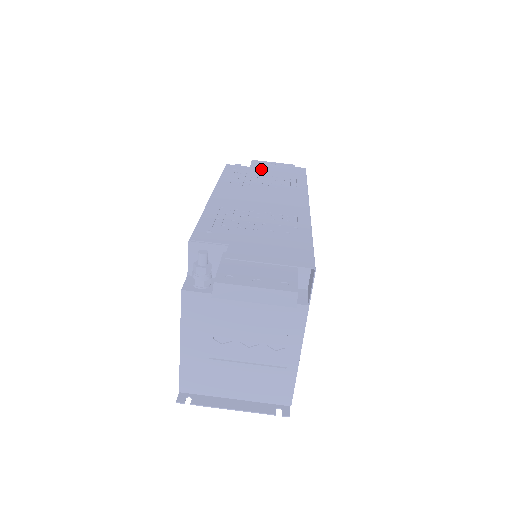
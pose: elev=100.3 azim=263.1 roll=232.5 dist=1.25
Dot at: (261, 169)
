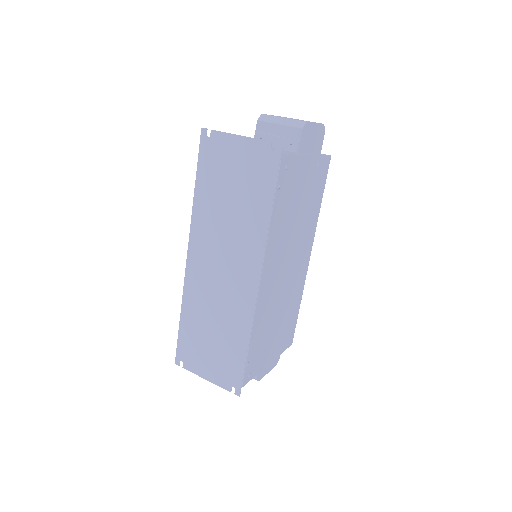
Dot at: occluded
